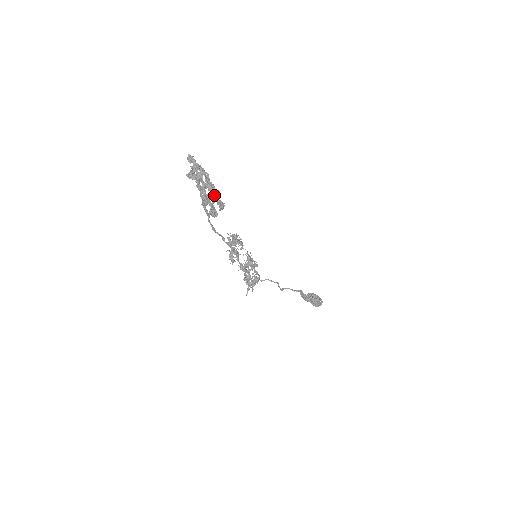
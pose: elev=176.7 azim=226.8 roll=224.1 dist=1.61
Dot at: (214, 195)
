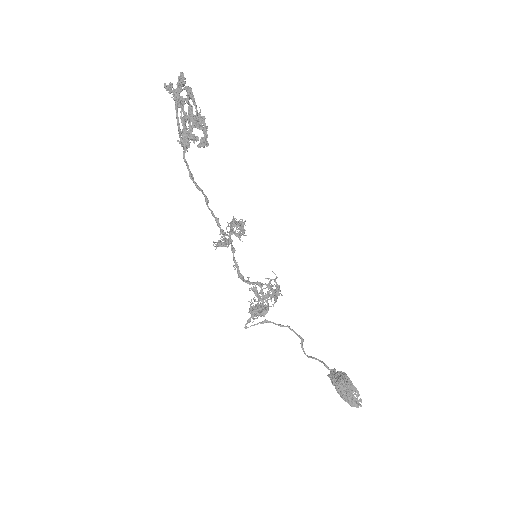
Dot at: (189, 118)
